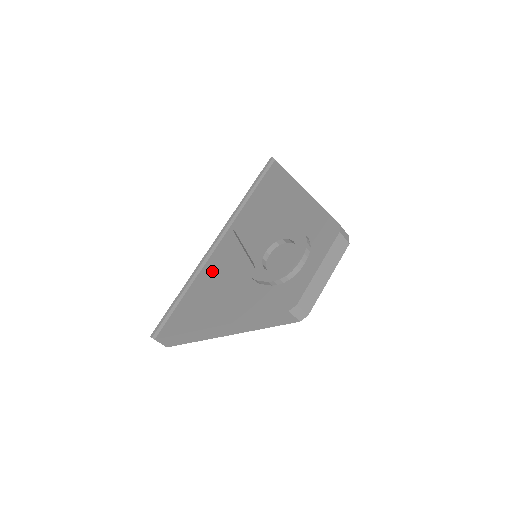
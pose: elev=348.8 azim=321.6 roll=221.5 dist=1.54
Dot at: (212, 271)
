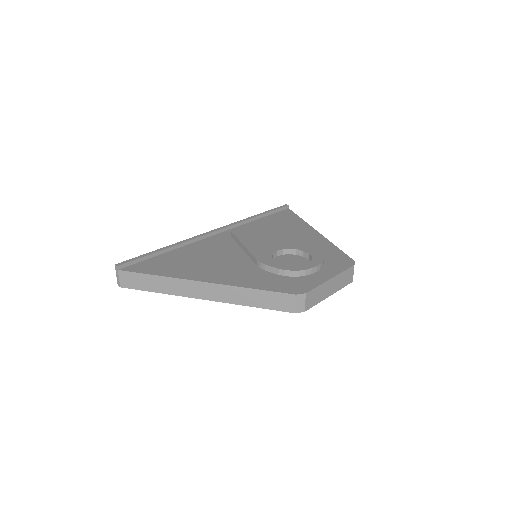
Dot at: (206, 247)
